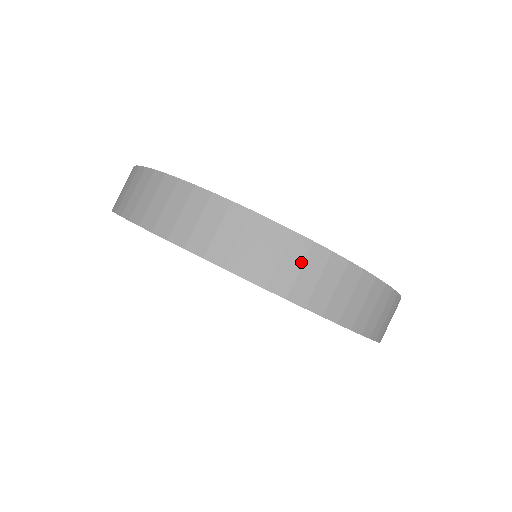
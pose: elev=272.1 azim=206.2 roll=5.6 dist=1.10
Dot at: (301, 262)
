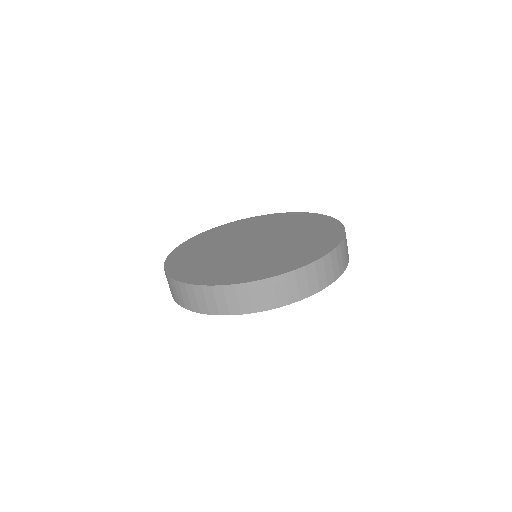
Dot at: (195, 295)
